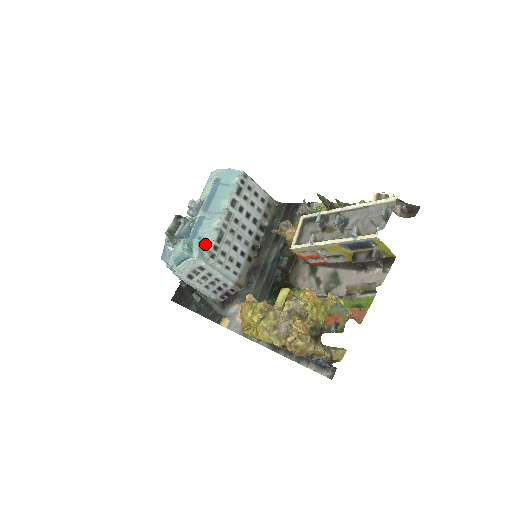
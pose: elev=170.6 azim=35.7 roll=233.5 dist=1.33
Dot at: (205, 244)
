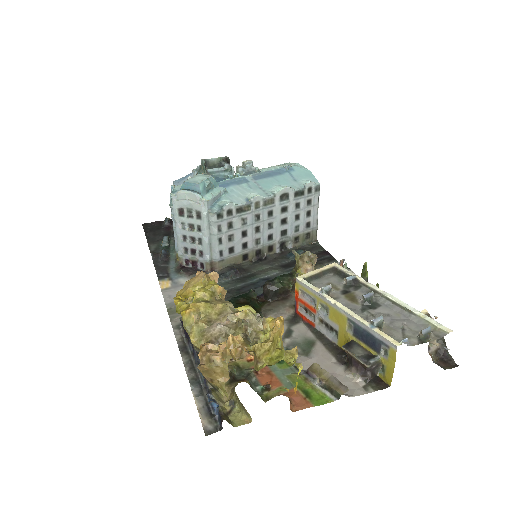
Dot at: (225, 200)
